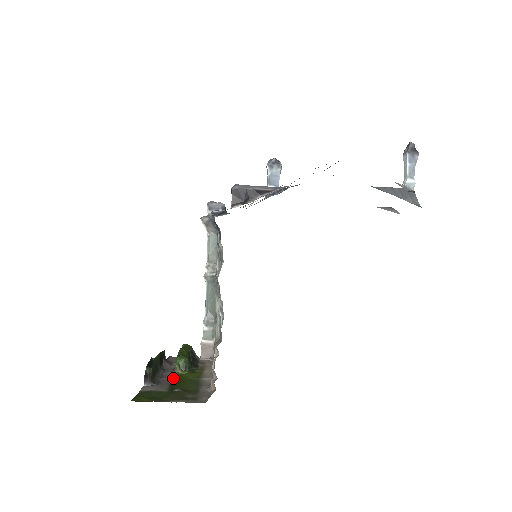
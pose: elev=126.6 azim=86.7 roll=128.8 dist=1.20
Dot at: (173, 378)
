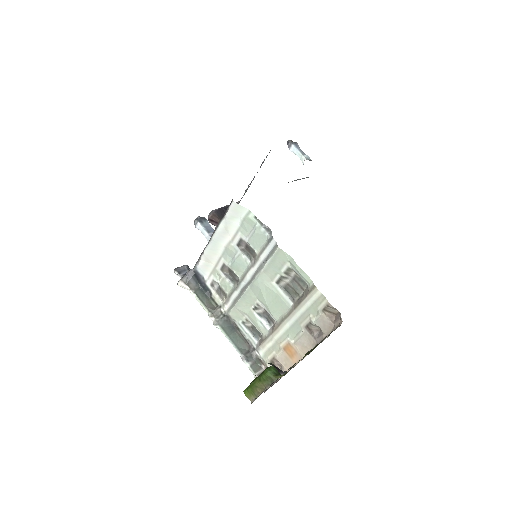
Dot at: occluded
